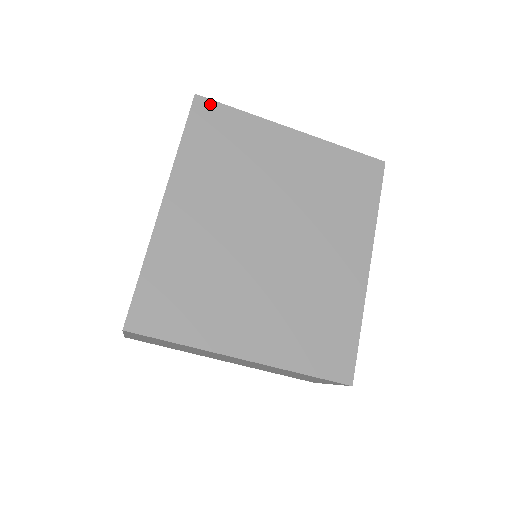
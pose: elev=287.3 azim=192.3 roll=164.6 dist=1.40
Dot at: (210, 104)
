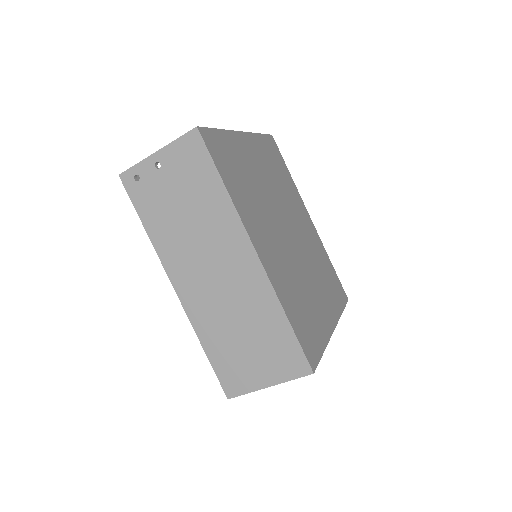
Dot at: (208, 133)
